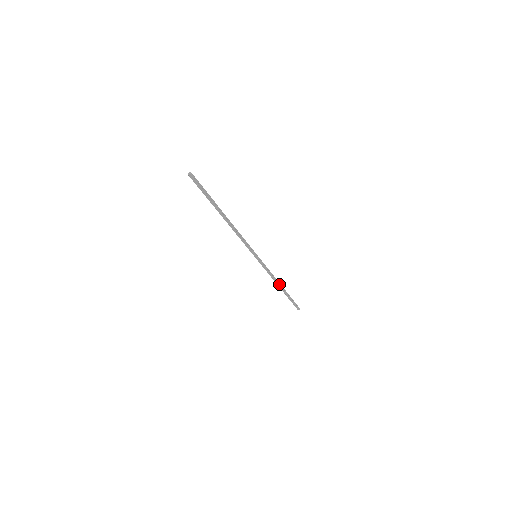
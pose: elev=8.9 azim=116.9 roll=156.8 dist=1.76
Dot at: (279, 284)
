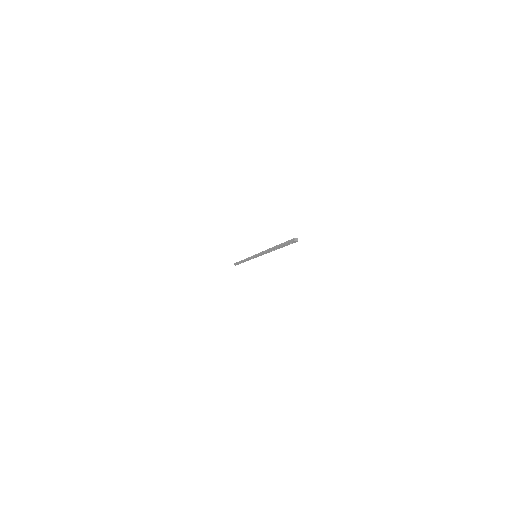
Dot at: (245, 261)
